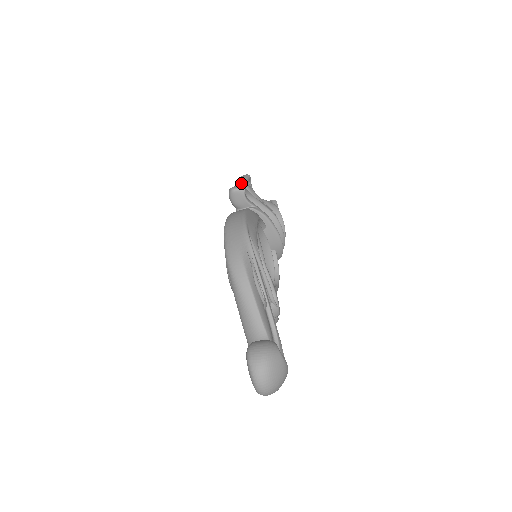
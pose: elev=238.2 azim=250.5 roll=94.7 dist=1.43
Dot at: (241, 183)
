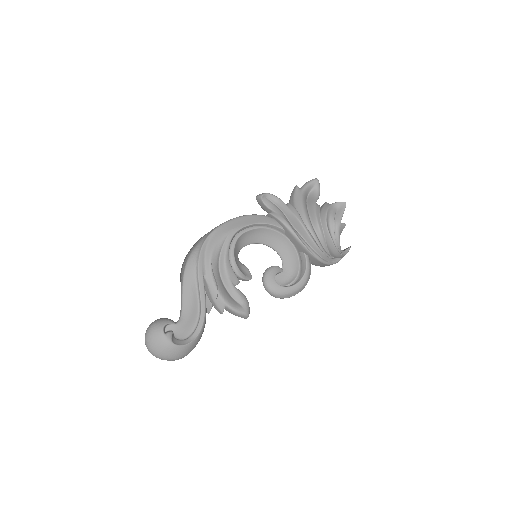
Dot at: (294, 188)
